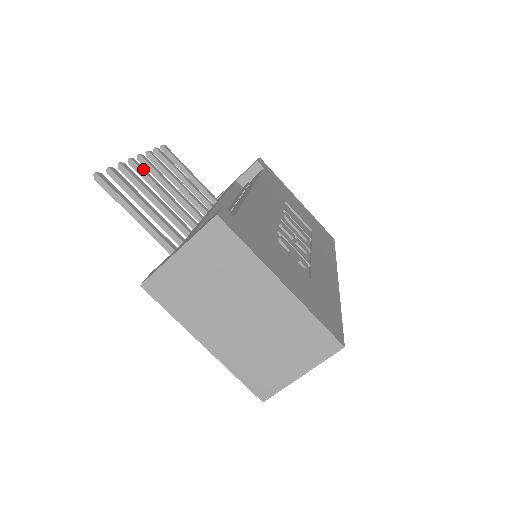
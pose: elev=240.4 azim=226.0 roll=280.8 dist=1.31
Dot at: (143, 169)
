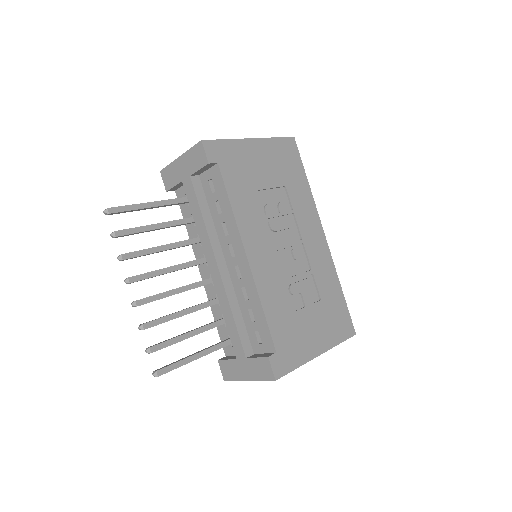
Dot at: (148, 300)
